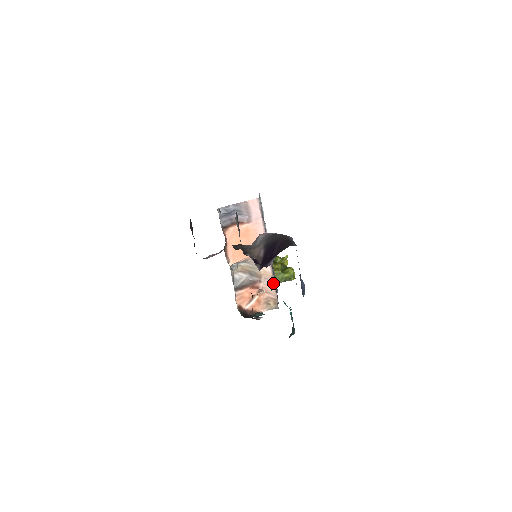
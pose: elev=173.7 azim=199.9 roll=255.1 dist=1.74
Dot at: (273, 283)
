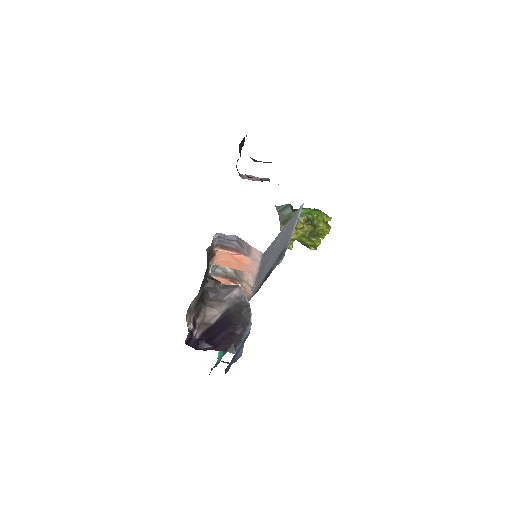
Dot at: occluded
